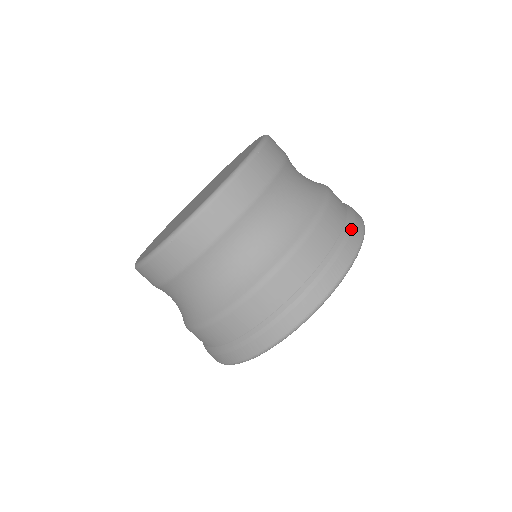
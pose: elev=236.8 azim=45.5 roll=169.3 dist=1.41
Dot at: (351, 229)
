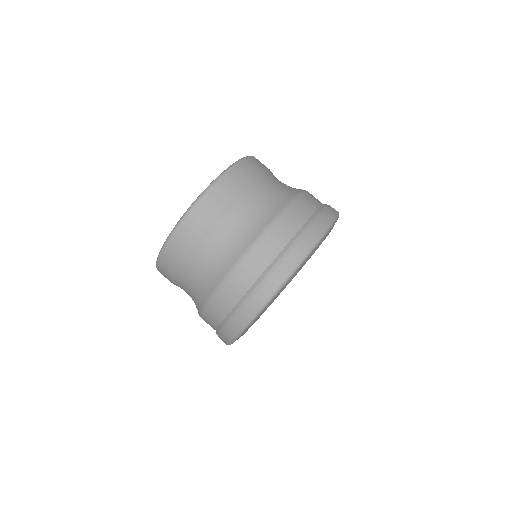
Dot at: (285, 256)
